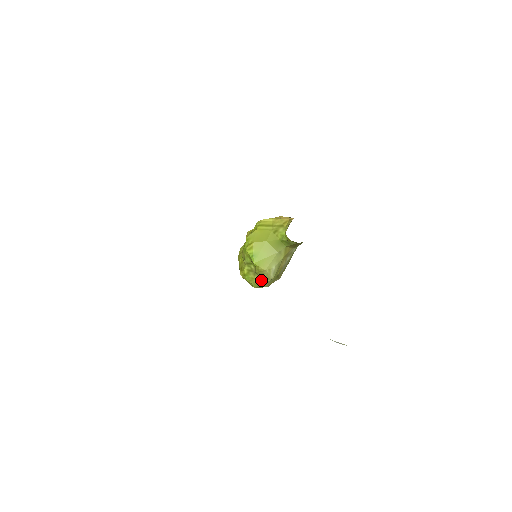
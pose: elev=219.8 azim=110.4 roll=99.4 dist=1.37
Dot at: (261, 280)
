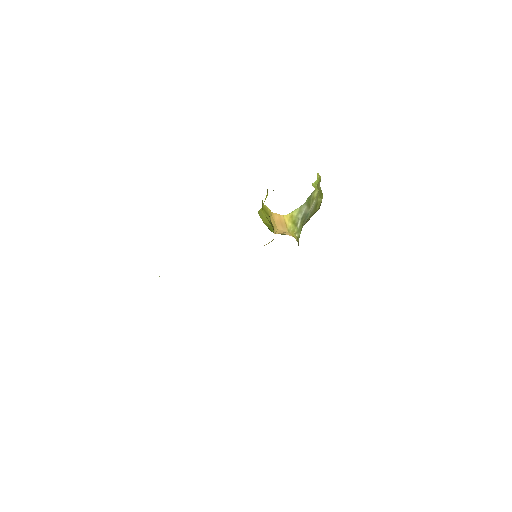
Dot at: occluded
